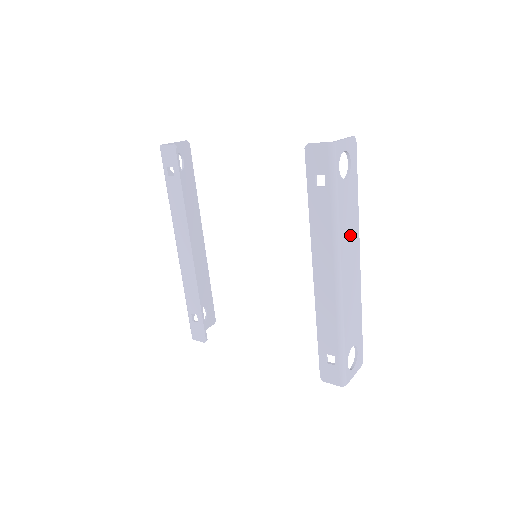
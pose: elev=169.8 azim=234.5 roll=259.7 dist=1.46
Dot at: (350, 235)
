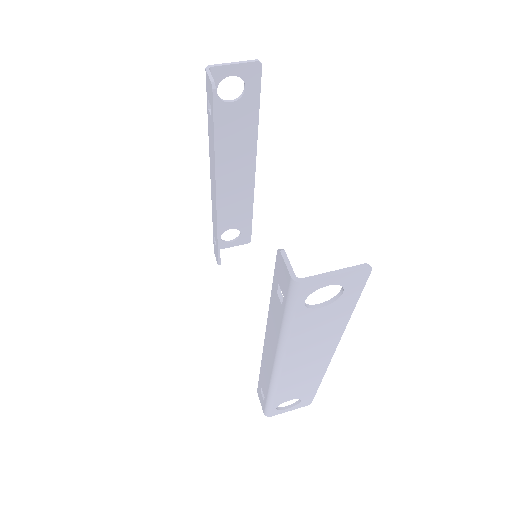
Dot at: (315, 343)
